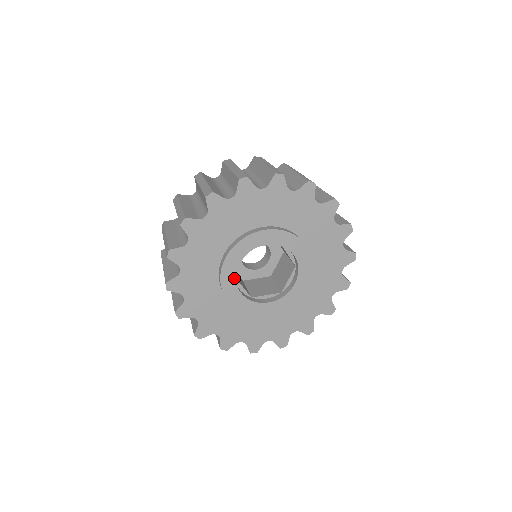
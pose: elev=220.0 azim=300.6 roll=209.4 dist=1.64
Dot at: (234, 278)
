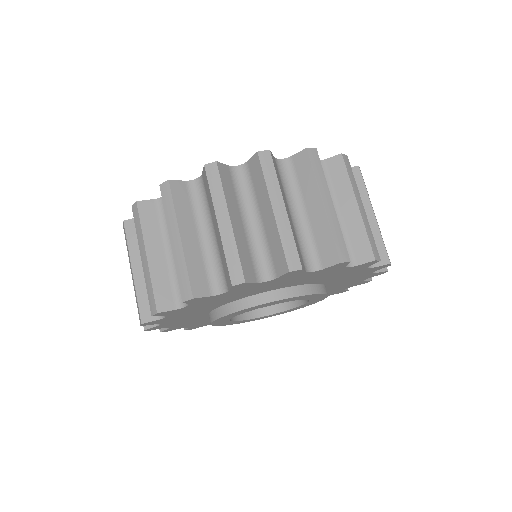
Dot at: (228, 320)
